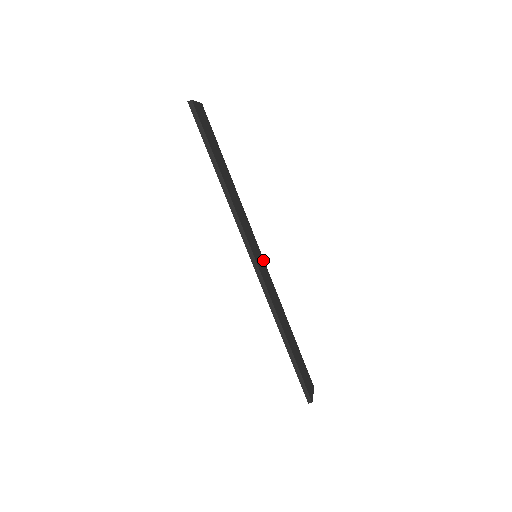
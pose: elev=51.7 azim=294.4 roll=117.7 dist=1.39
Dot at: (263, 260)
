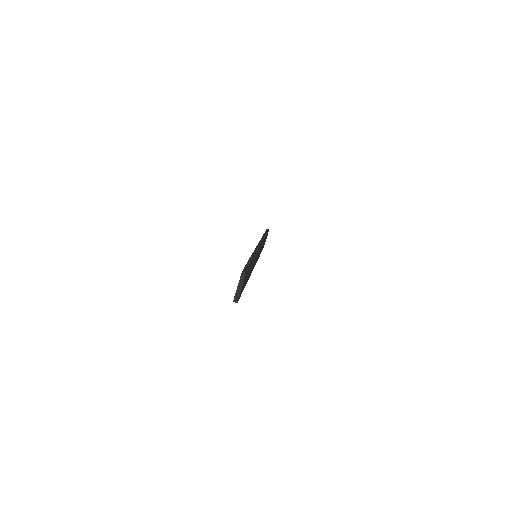
Dot at: occluded
